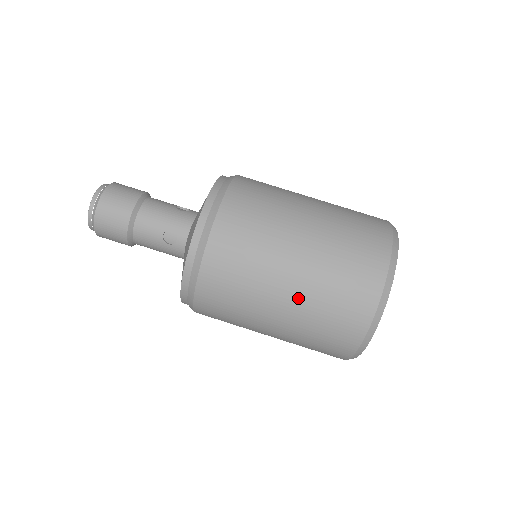
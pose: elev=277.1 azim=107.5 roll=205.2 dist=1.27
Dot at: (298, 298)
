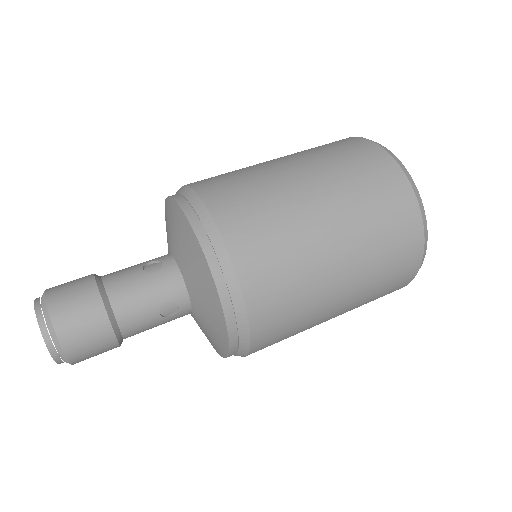
Dot at: (355, 286)
